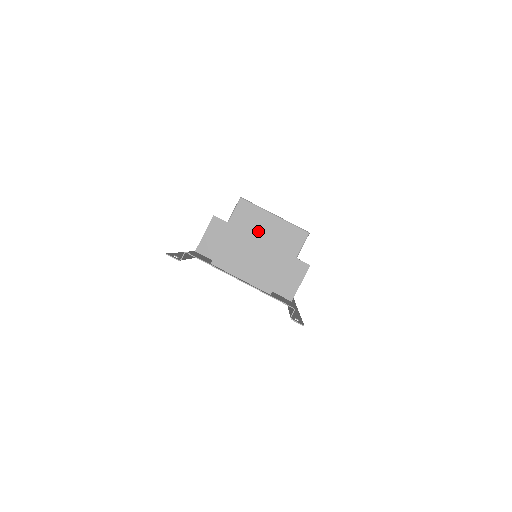
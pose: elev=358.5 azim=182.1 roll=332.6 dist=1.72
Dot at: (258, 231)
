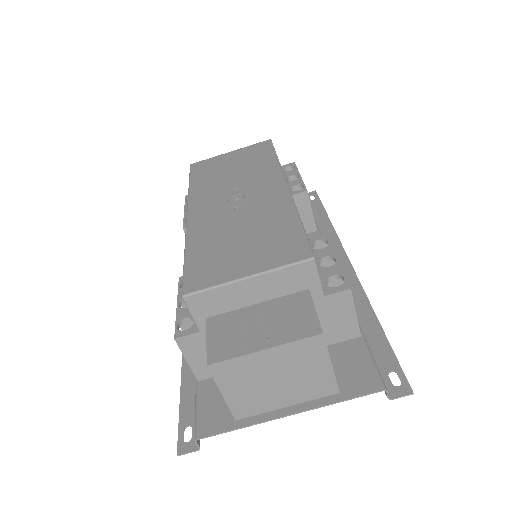
Dot at: (254, 356)
